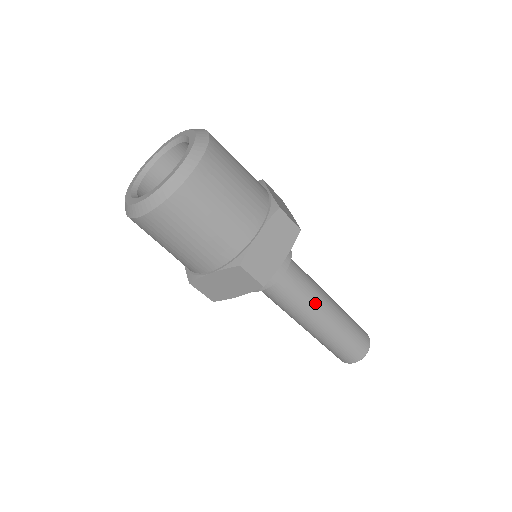
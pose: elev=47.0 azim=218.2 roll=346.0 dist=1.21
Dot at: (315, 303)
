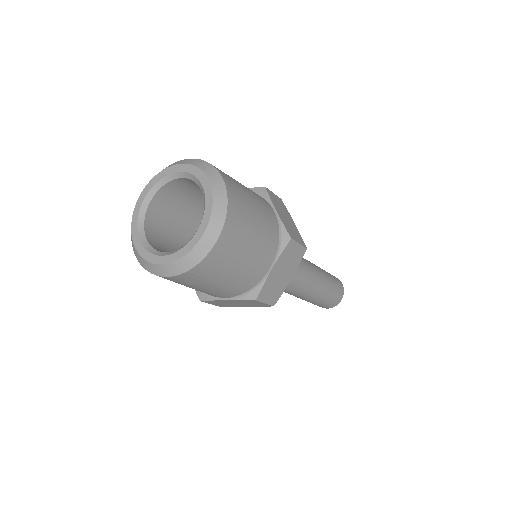
Dot at: (306, 283)
